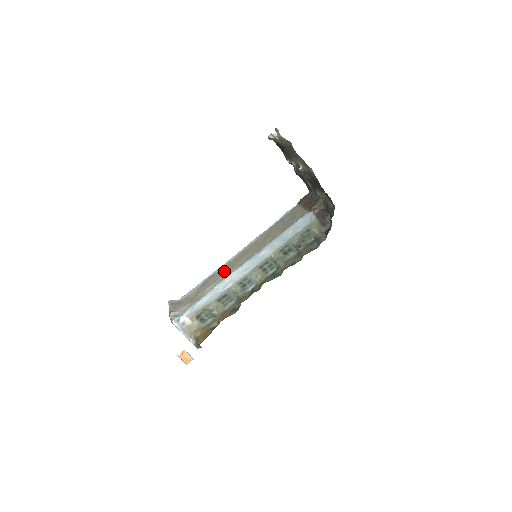
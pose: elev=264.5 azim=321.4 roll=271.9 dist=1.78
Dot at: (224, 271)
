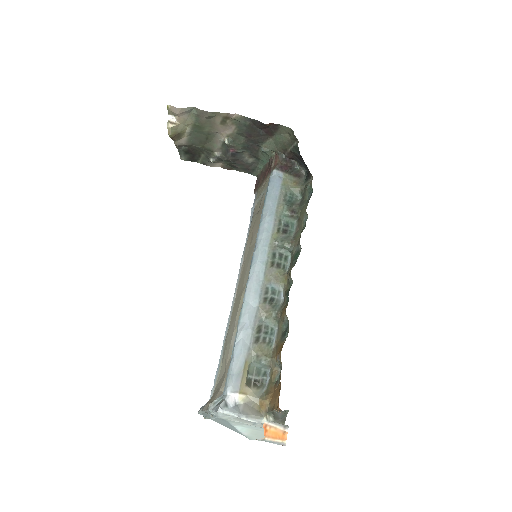
Dot at: (235, 310)
